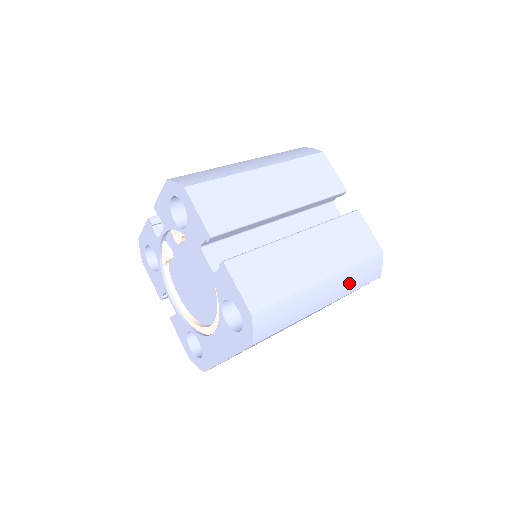
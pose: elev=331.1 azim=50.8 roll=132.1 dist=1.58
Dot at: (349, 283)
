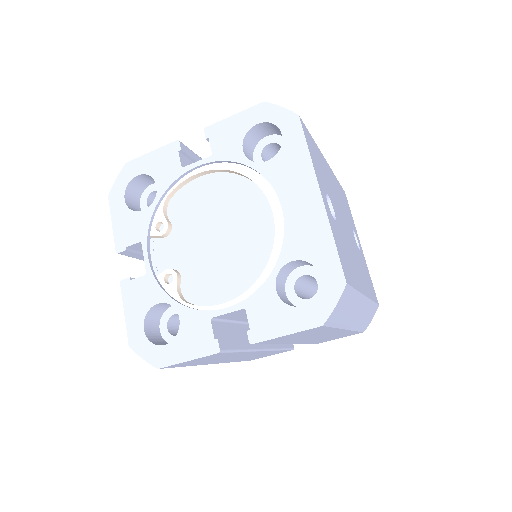
Dot at: occluded
